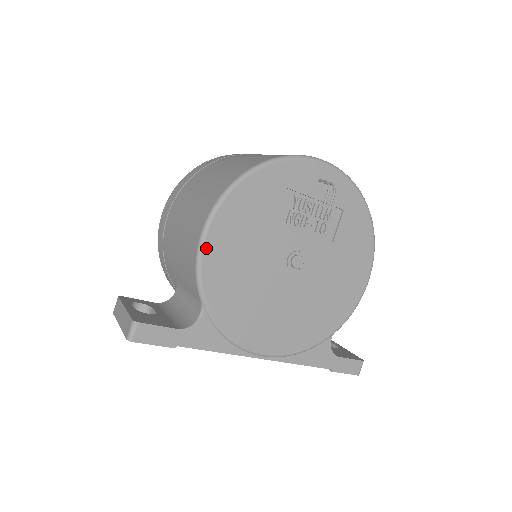
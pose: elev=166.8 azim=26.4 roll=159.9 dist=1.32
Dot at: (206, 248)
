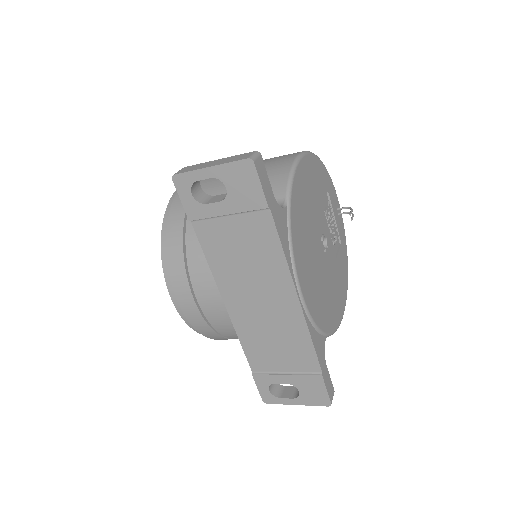
Dot at: (299, 166)
